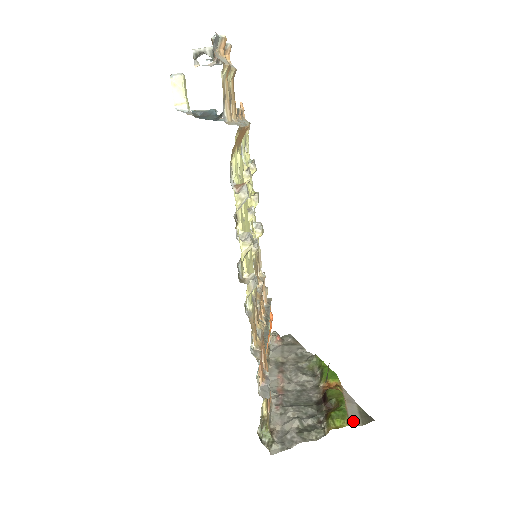
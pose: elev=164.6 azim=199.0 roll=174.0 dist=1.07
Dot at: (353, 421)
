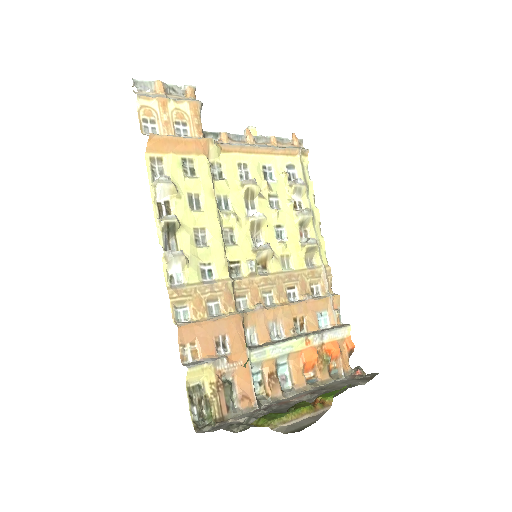
Dot at: (283, 428)
